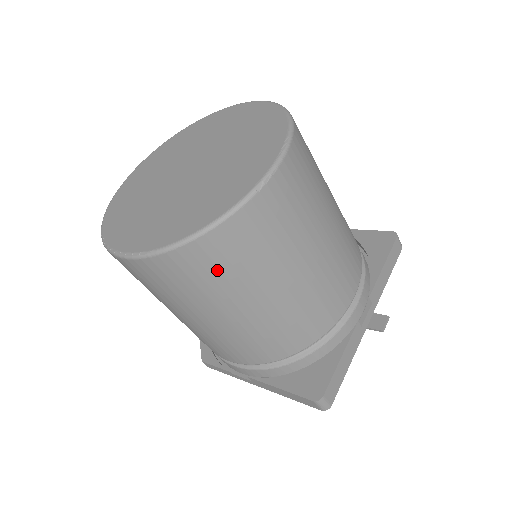
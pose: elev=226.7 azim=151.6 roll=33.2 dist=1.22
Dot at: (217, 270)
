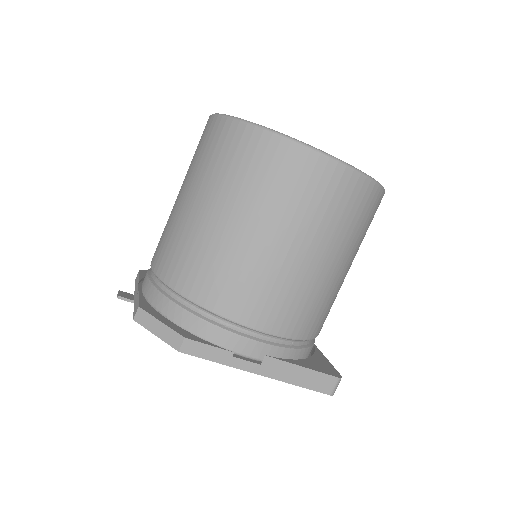
Dot at: (366, 220)
